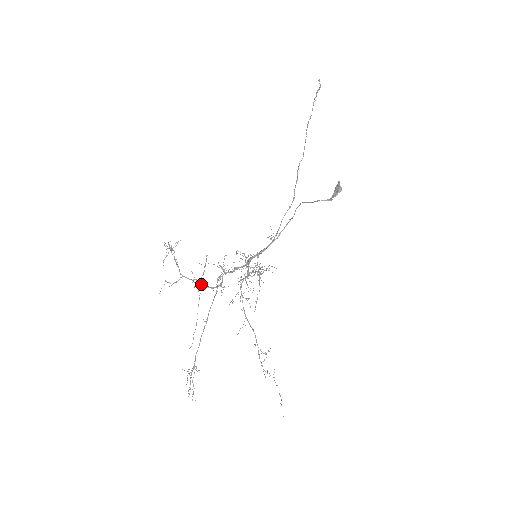
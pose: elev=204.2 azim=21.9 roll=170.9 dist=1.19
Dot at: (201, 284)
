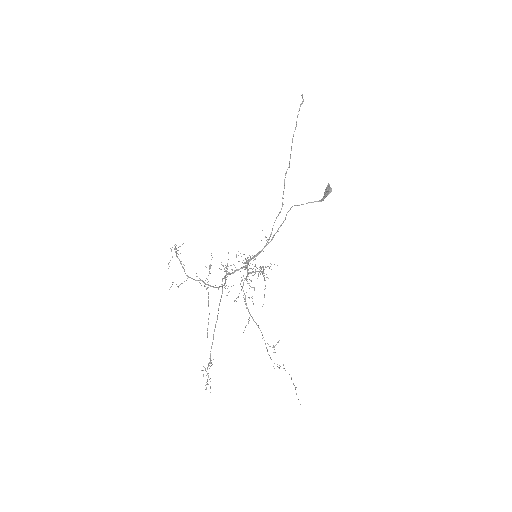
Dot at: (207, 284)
